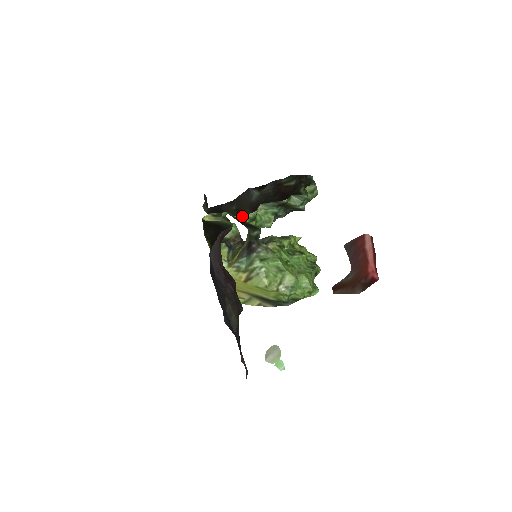
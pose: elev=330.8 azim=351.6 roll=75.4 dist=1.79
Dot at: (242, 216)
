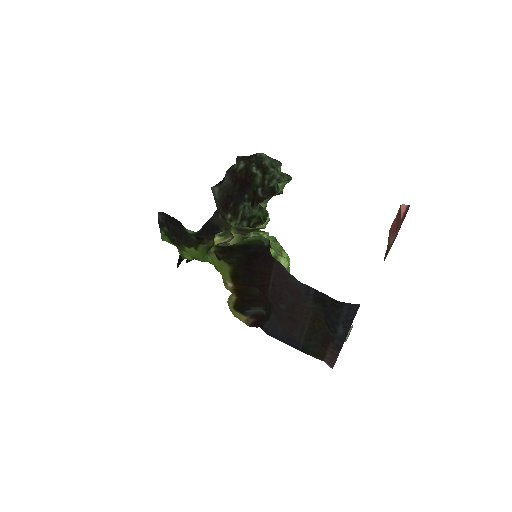
Dot at: (262, 225)
